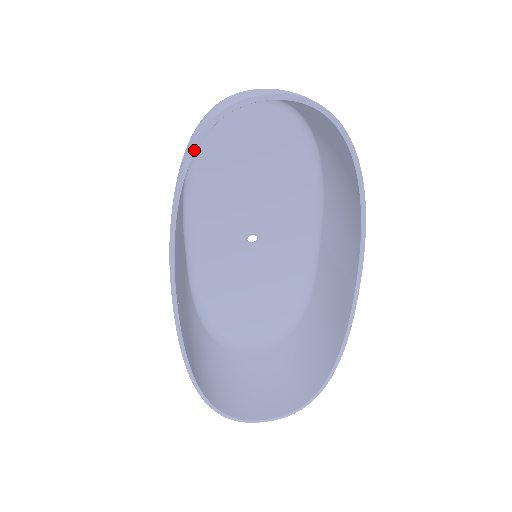
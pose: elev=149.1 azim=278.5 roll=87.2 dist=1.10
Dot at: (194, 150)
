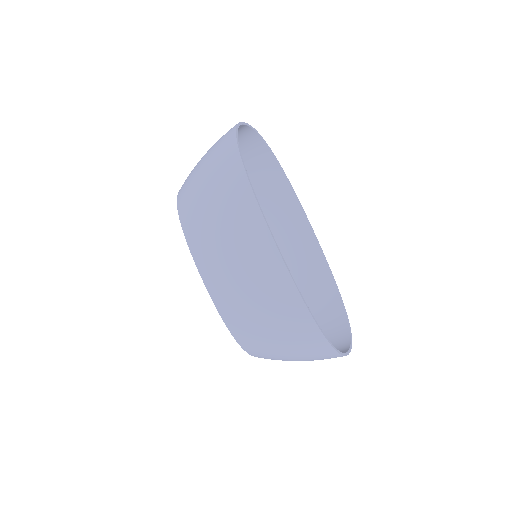
Dot at: (238, 143)
